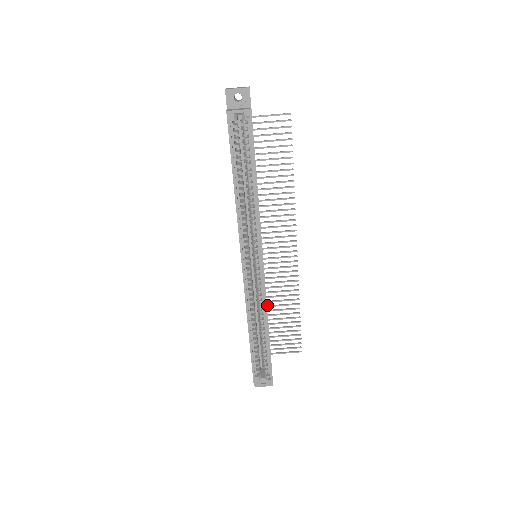
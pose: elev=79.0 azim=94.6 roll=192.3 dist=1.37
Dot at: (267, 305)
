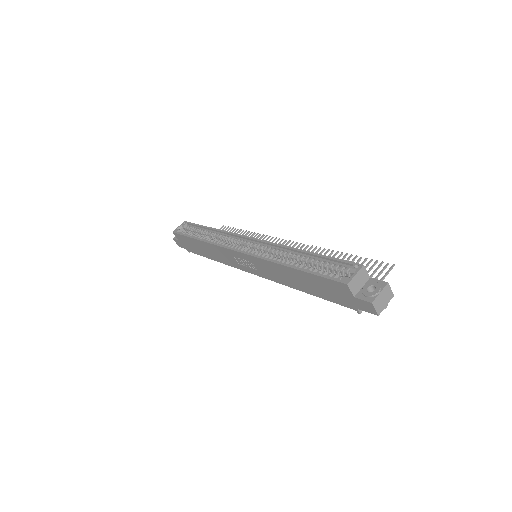
Dot at: occluded
